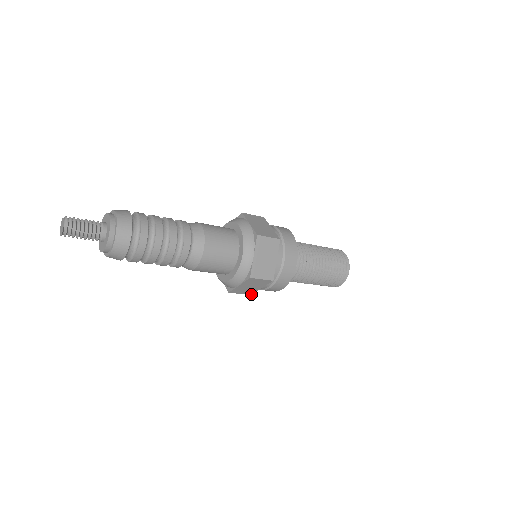
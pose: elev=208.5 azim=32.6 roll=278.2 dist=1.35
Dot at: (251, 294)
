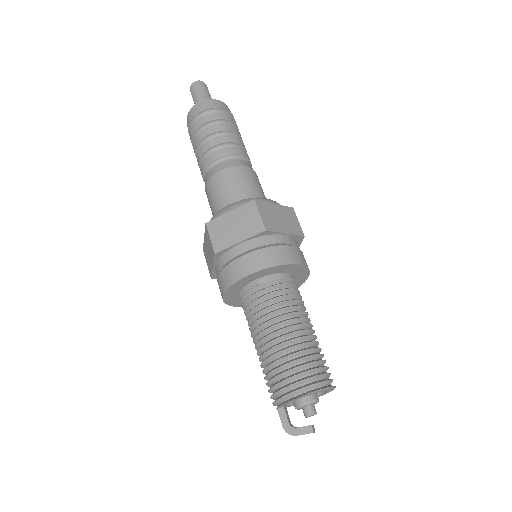
Dot at: (216, 253)
